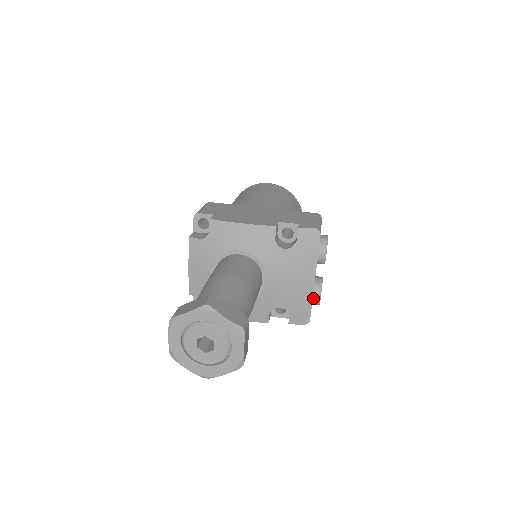
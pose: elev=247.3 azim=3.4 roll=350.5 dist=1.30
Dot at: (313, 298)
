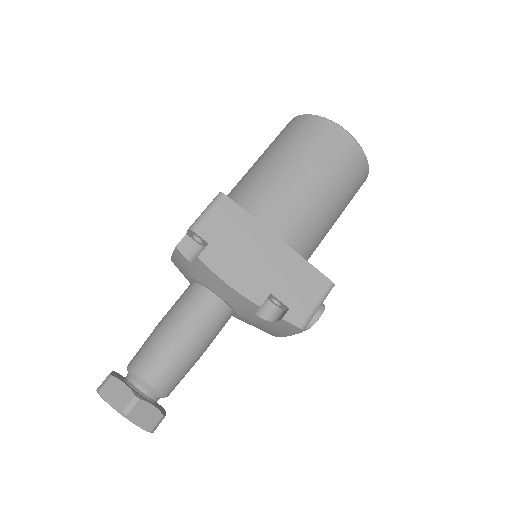
Dot at: occluded
